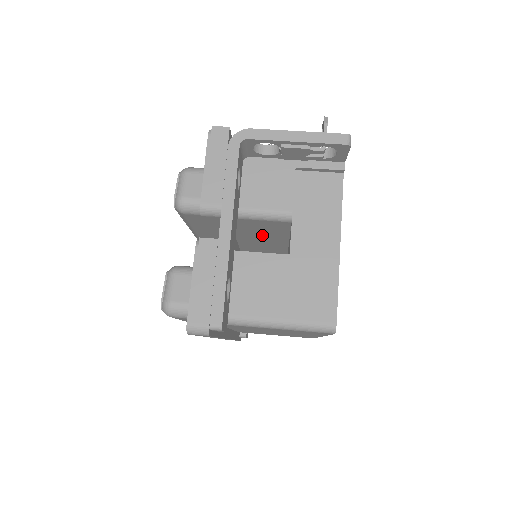
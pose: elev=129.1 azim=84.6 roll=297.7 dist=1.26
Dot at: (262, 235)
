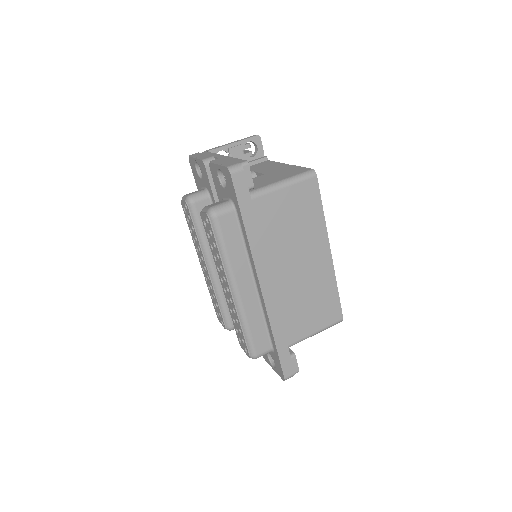
Dot at: occluded
